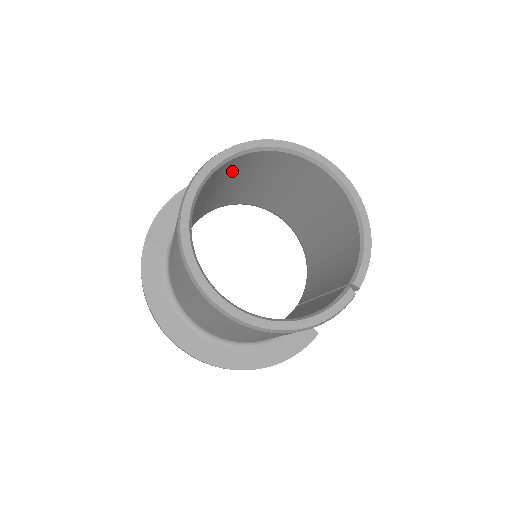
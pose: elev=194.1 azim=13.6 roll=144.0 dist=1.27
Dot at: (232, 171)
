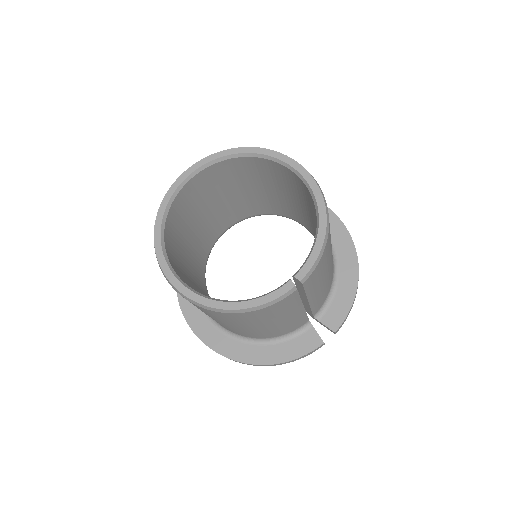
Dot at: (227, 177)
